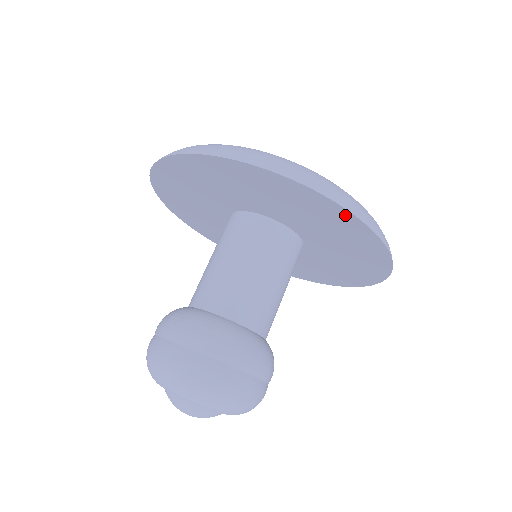
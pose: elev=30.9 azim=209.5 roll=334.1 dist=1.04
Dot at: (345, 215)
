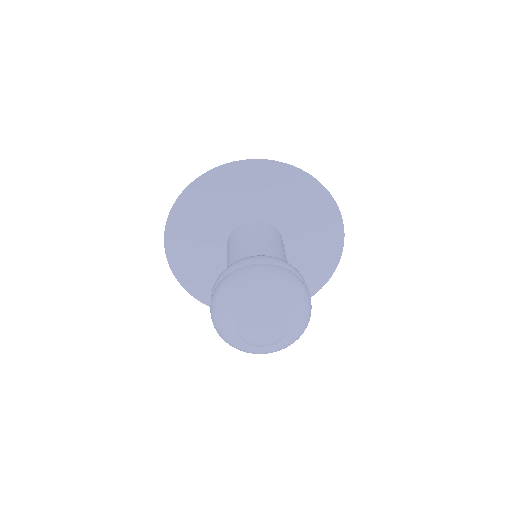
Dot at: (223, 171)
